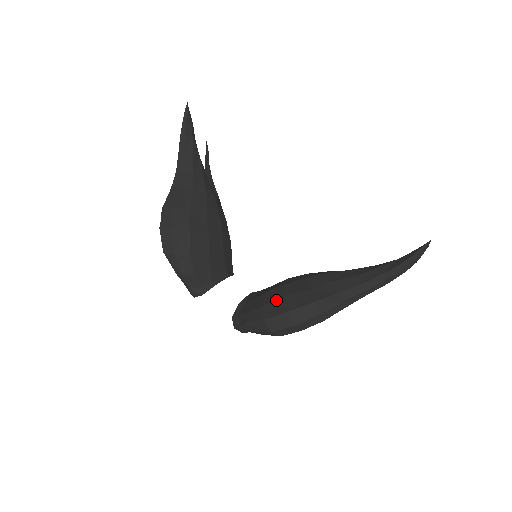
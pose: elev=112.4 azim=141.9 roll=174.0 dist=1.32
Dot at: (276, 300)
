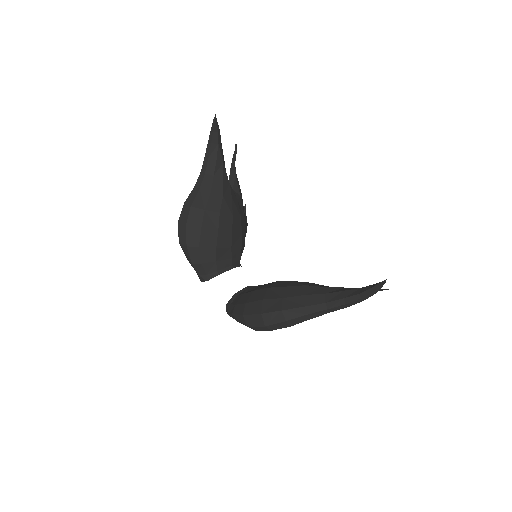
Dot at: (256, 301)
